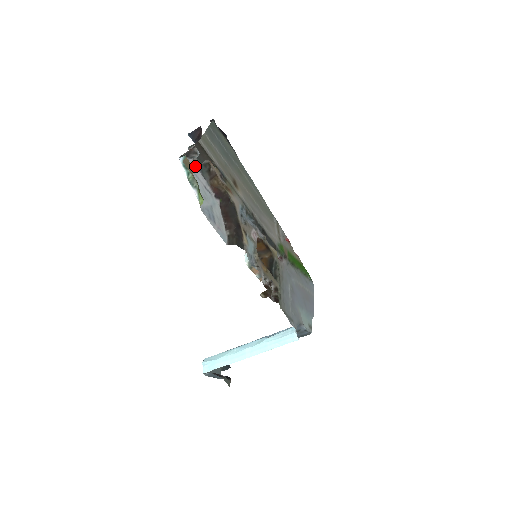
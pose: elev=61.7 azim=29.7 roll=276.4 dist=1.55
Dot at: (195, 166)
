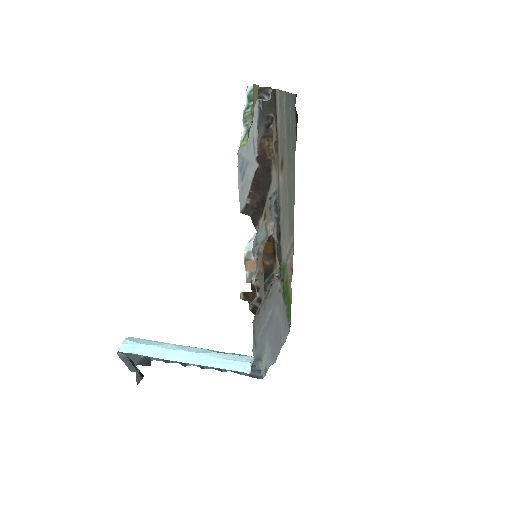
Dot at: (256, 112)
